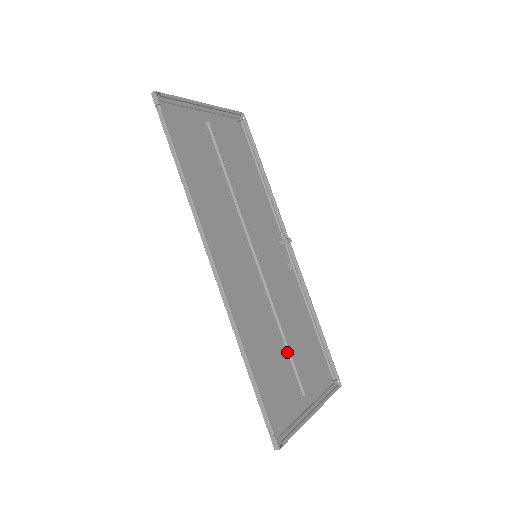
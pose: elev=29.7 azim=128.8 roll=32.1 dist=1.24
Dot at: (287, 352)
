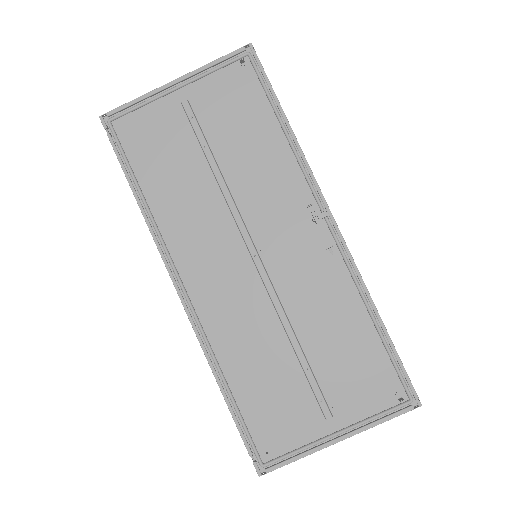
Dot at: (301, 368)
